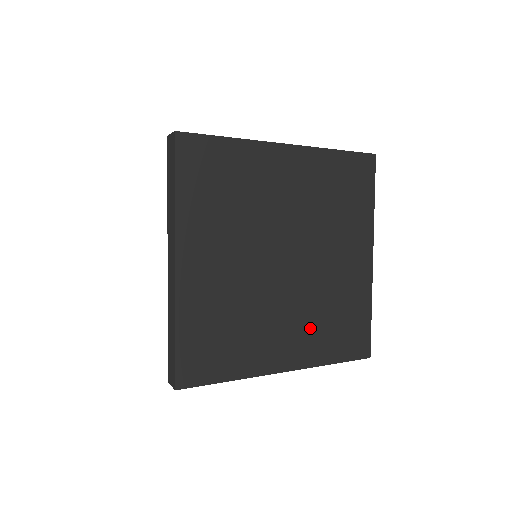
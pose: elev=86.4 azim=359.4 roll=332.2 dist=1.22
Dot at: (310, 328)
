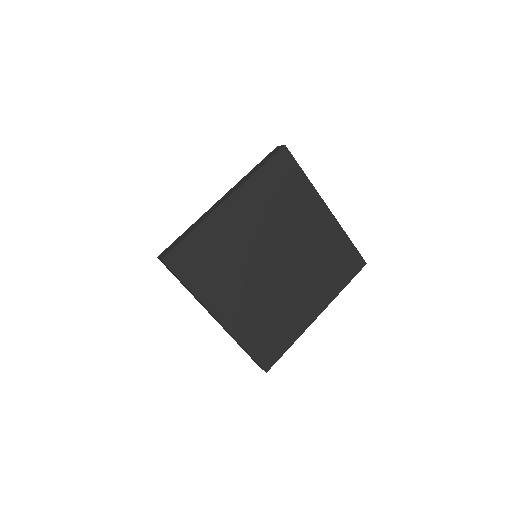
Dot at: (317, 282)
